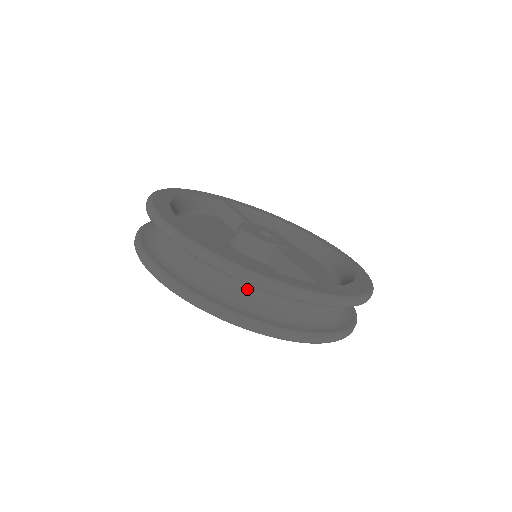
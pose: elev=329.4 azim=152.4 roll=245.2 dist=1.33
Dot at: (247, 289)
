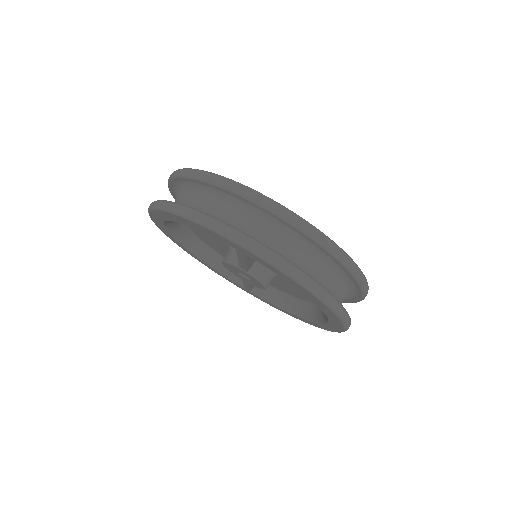
Dot at: (201, 199)
